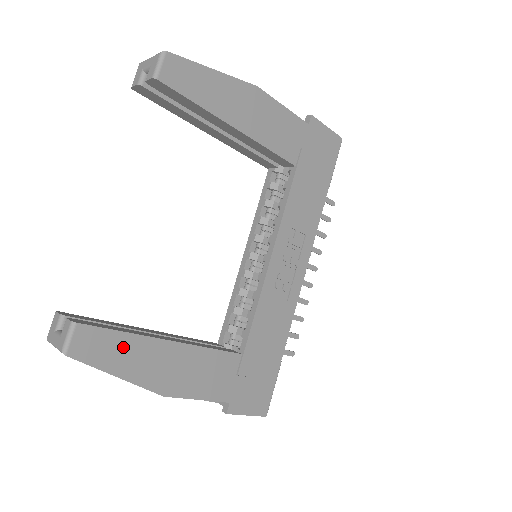
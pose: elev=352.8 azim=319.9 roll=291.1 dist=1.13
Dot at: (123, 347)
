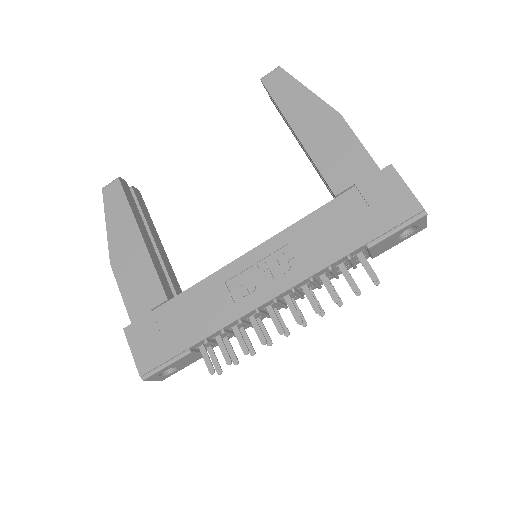
Dot at: (122, 211)
